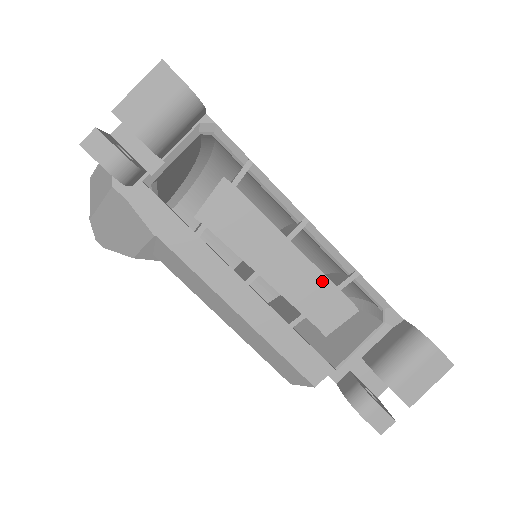
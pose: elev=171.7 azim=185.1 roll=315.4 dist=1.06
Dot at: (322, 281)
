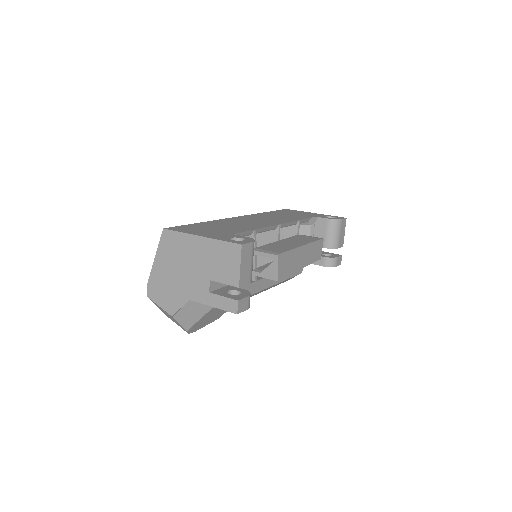
Dot at: (313, 245)
